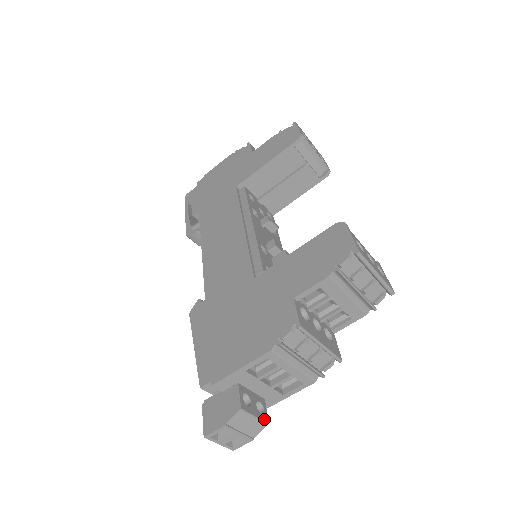
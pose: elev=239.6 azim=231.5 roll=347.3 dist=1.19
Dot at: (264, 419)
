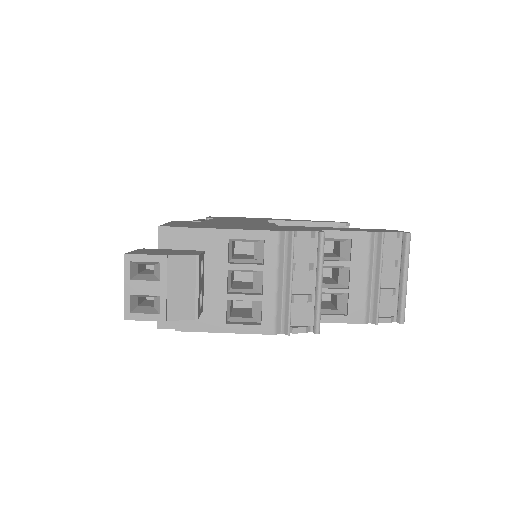
Dot at: (199, 308)
